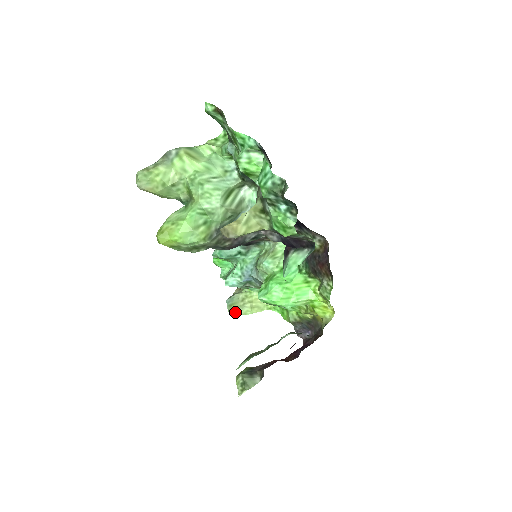
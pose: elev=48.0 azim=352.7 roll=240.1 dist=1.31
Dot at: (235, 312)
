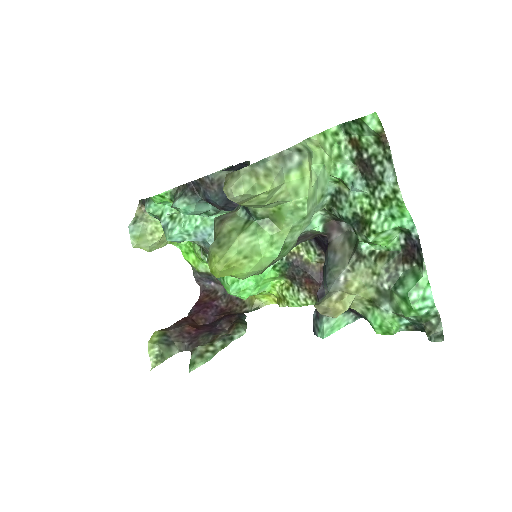
Dot at: (140, 247)
